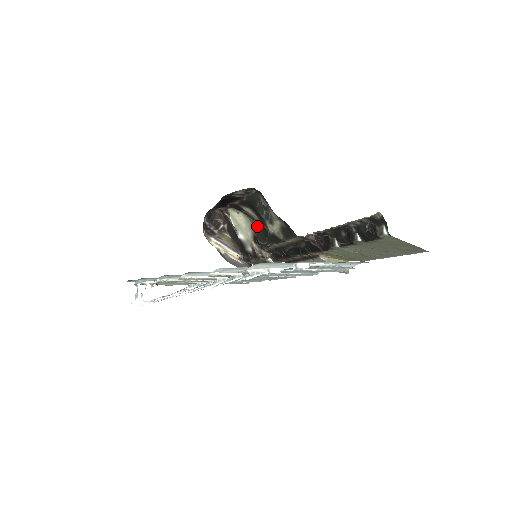
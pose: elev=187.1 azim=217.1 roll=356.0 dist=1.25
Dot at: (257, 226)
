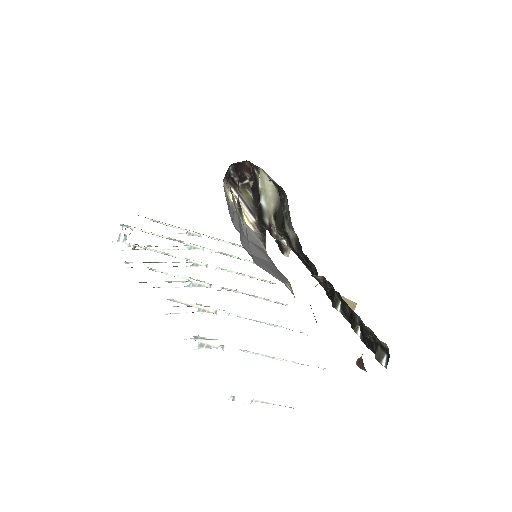
Dot at: (281, 206)
